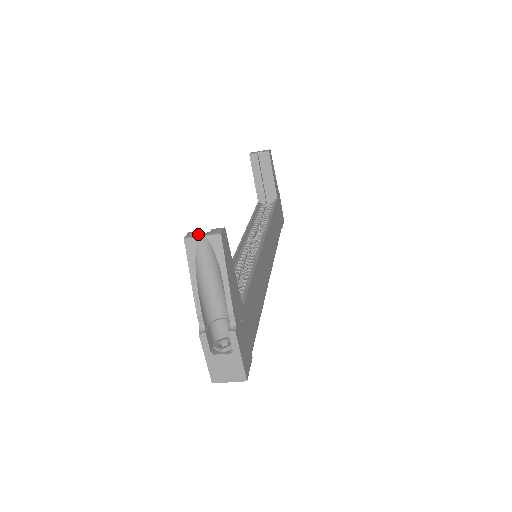
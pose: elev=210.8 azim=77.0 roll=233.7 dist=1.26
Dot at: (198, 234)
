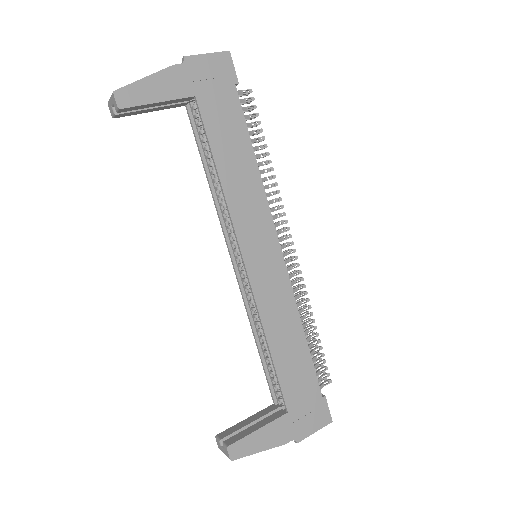
Dot at: (221, 450)
